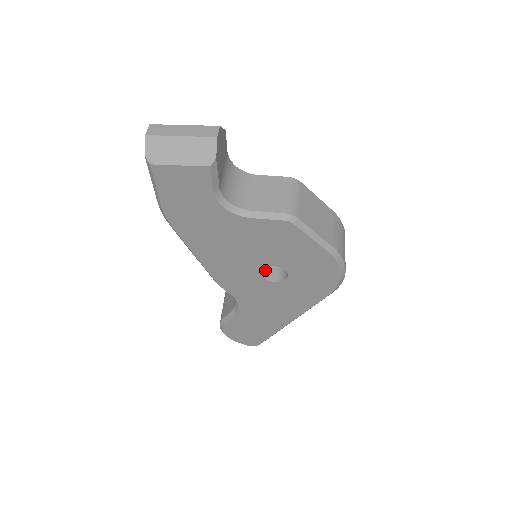
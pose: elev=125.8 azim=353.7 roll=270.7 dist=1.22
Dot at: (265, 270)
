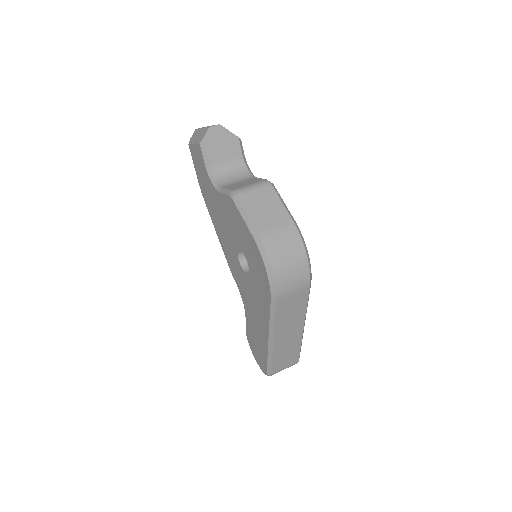
Dot at: occluded
